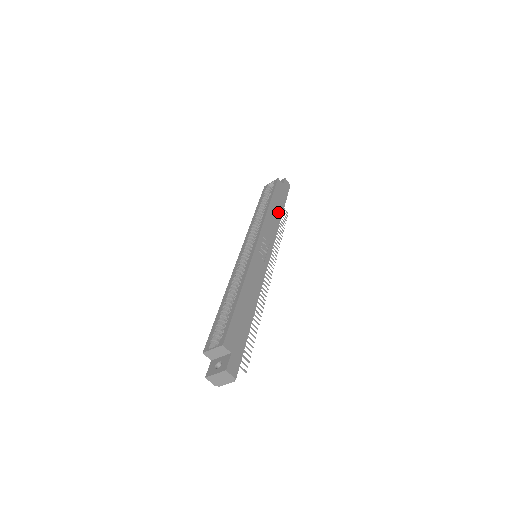
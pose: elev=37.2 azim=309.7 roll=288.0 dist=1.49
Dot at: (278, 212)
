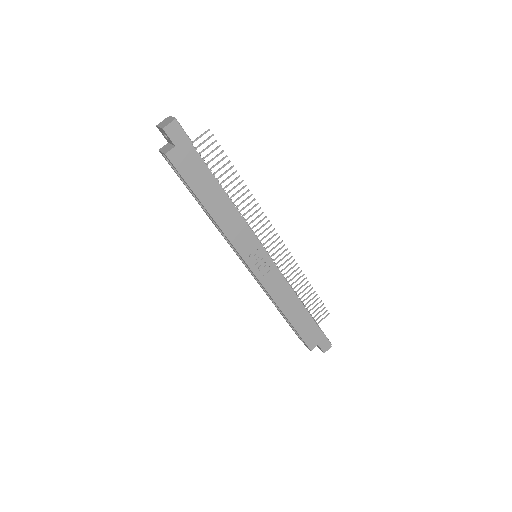
Dot at: (219, 197)
